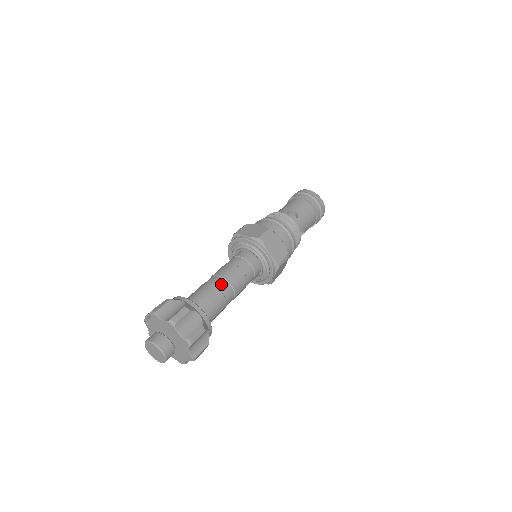
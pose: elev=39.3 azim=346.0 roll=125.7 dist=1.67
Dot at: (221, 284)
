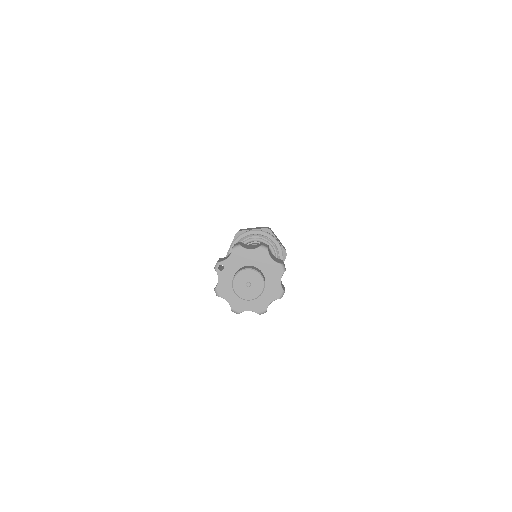
Dot at: occluded
